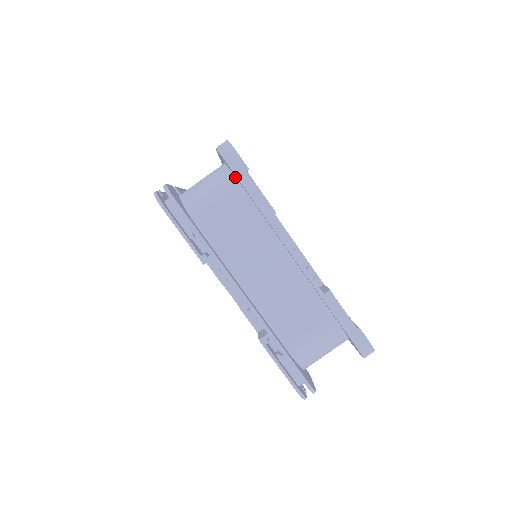
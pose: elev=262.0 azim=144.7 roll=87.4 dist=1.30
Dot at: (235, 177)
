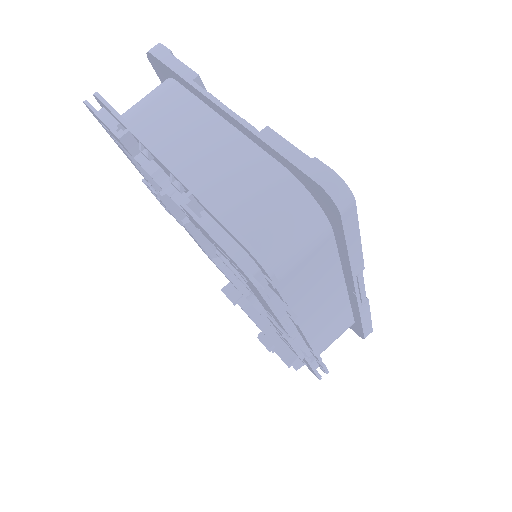
Dot at: (168, 78)
